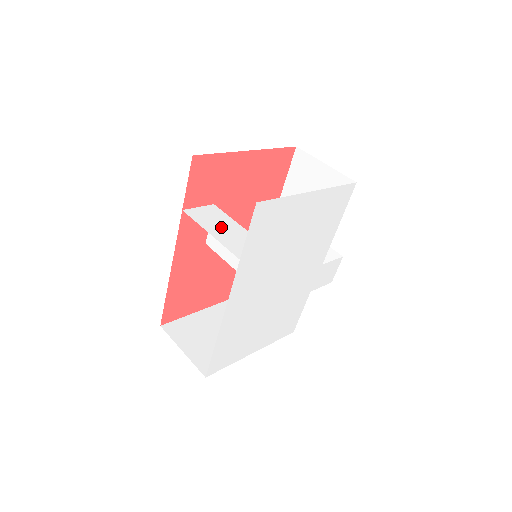
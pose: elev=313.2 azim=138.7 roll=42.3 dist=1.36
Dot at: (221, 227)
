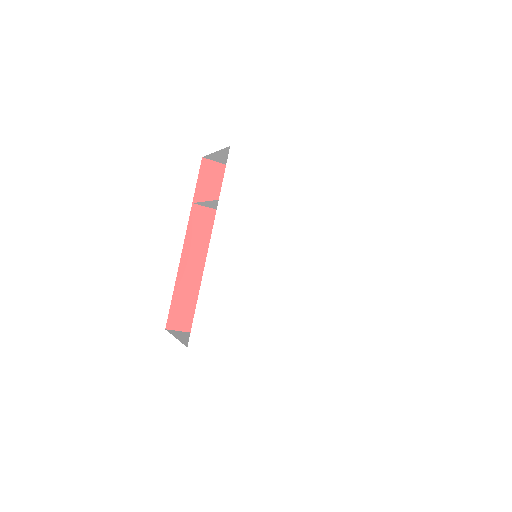
Dot at: occluded
